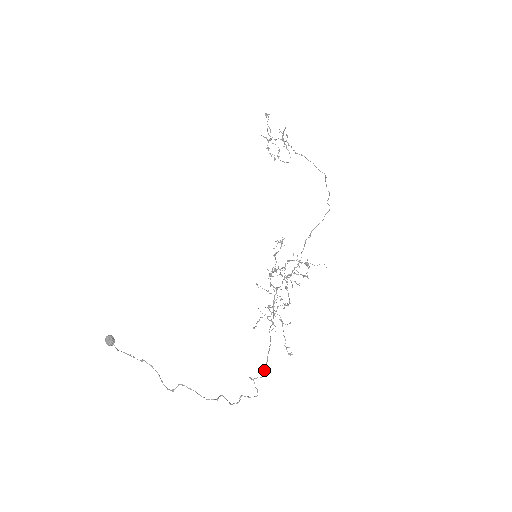
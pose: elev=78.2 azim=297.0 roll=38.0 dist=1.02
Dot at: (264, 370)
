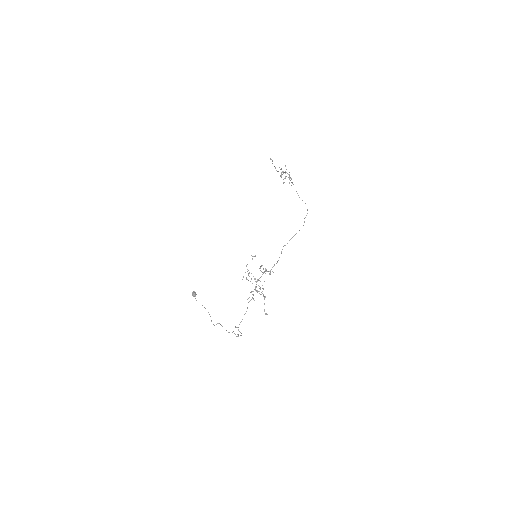
Dot at: (239, 324)
